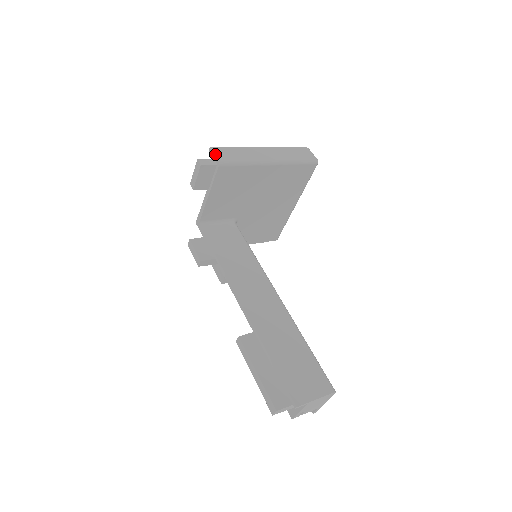
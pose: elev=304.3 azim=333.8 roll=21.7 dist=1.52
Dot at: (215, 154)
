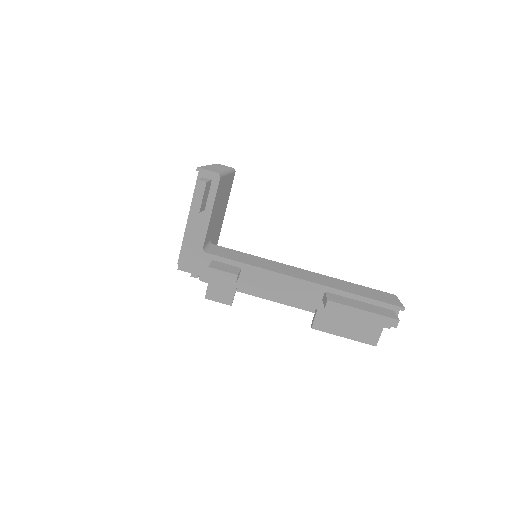
Dot at: (208, 170)
